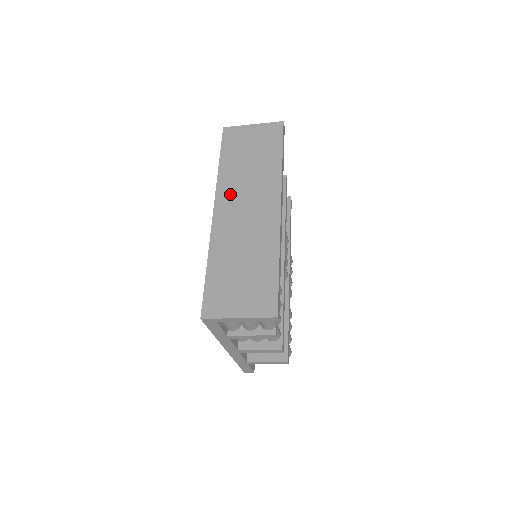
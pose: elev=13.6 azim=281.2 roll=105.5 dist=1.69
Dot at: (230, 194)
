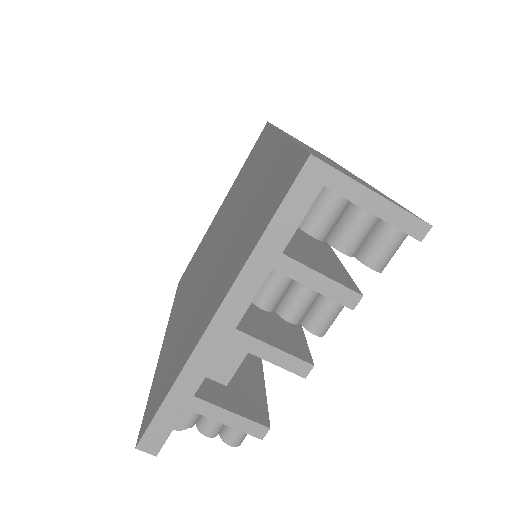
Dot at: occluded
